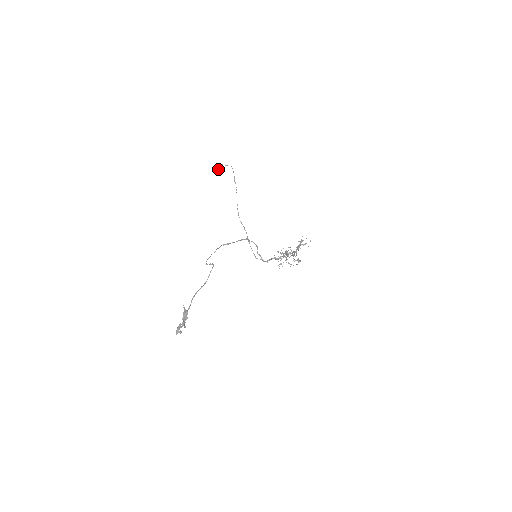
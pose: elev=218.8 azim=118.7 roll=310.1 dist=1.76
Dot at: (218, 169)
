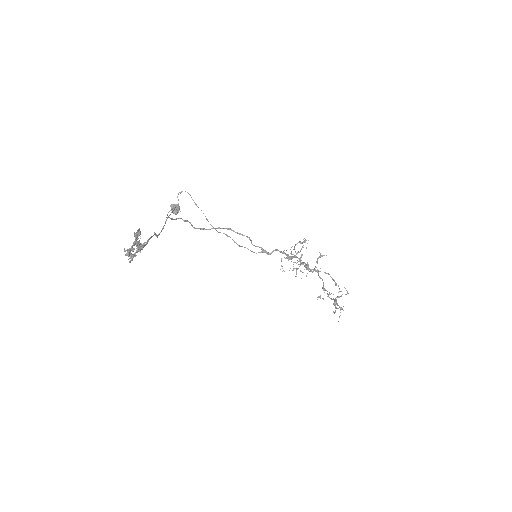
Dot at: (176, 209)
